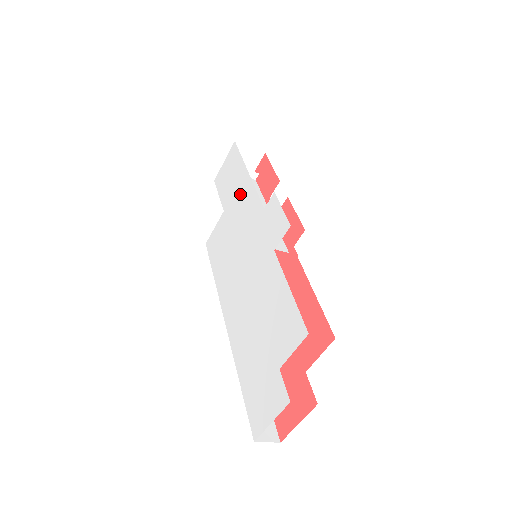
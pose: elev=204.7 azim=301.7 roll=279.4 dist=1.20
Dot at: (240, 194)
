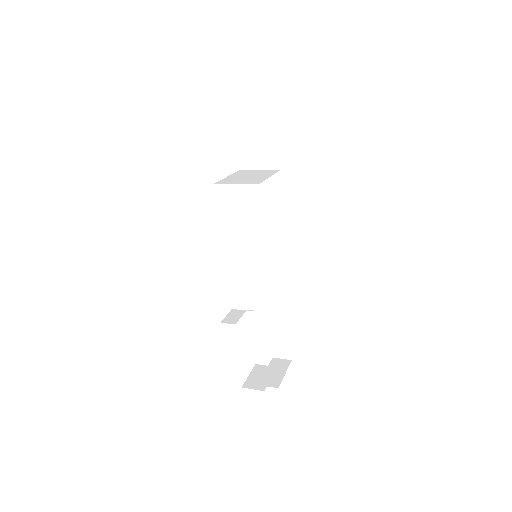
Dot at: occluded
